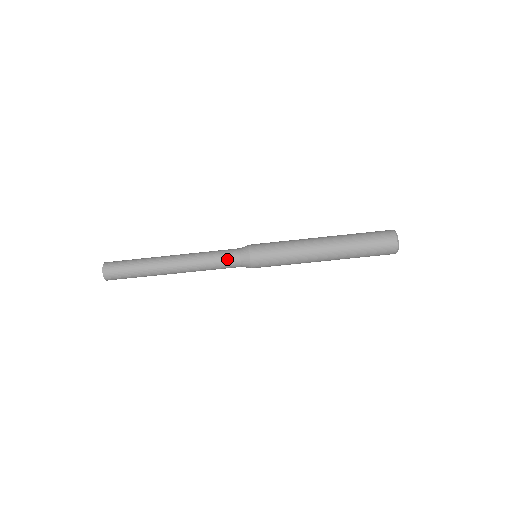
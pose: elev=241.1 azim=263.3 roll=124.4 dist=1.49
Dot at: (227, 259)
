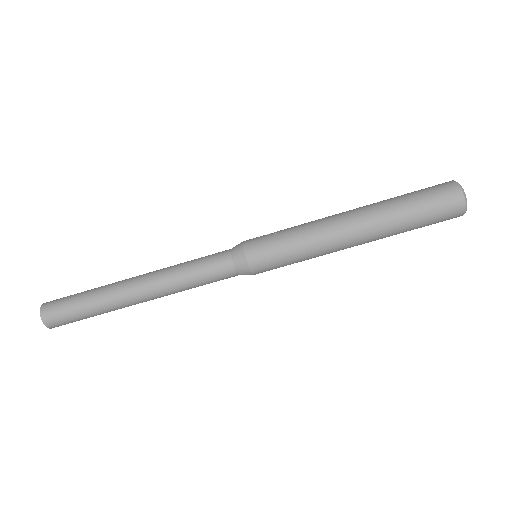
Dot at: (216, 273)
